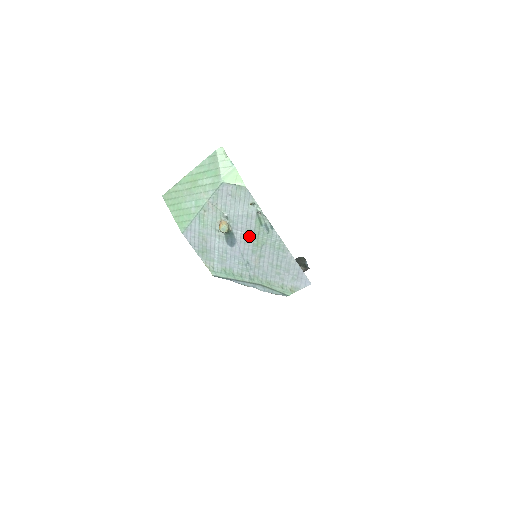
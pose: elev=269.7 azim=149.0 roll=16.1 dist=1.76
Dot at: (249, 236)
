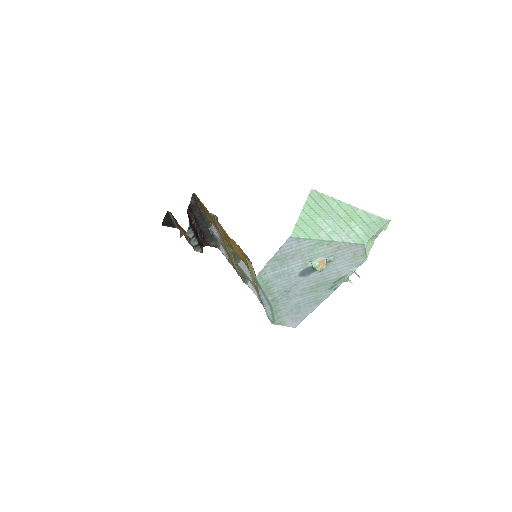
Dot at: (318, 281)
